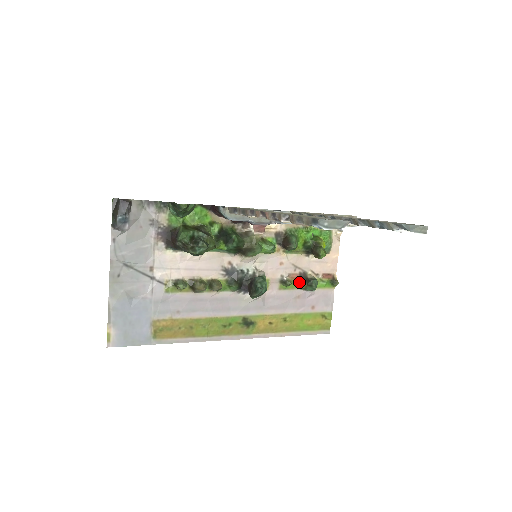
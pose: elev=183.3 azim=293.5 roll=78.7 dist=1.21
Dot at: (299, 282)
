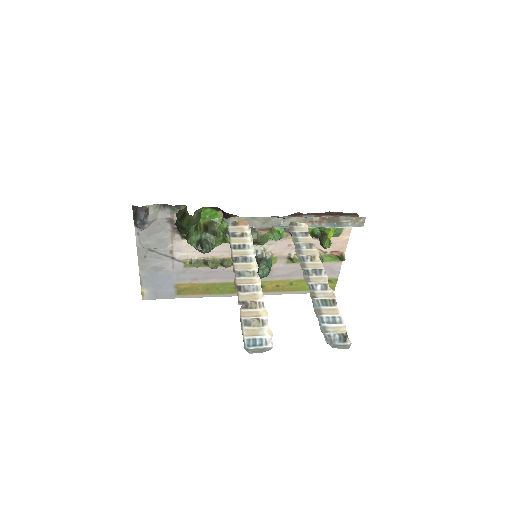
Dot at: occluded
